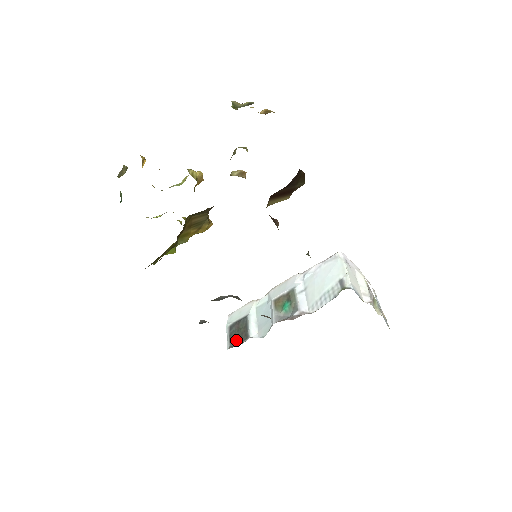
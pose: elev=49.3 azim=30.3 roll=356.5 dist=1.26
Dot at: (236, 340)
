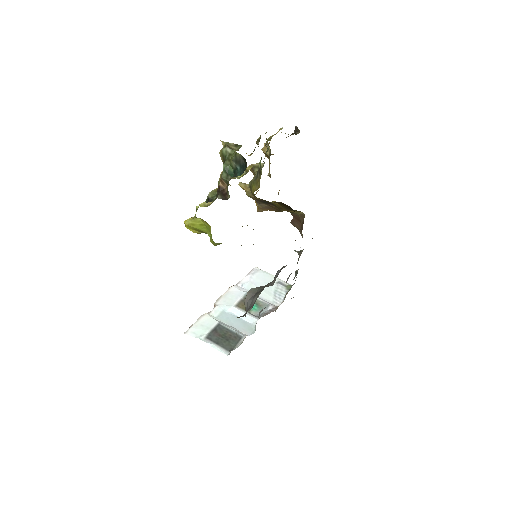
Dot at: (229, 344)
